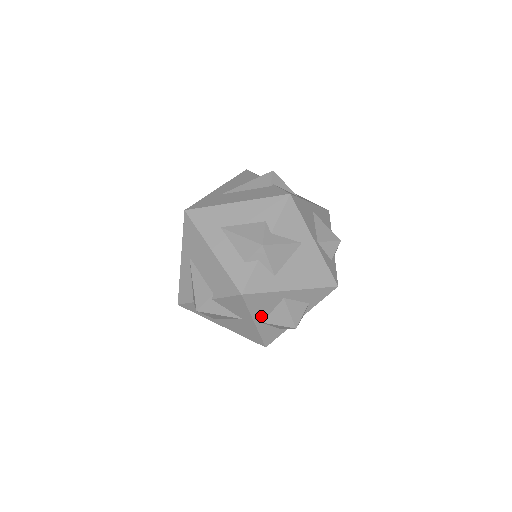
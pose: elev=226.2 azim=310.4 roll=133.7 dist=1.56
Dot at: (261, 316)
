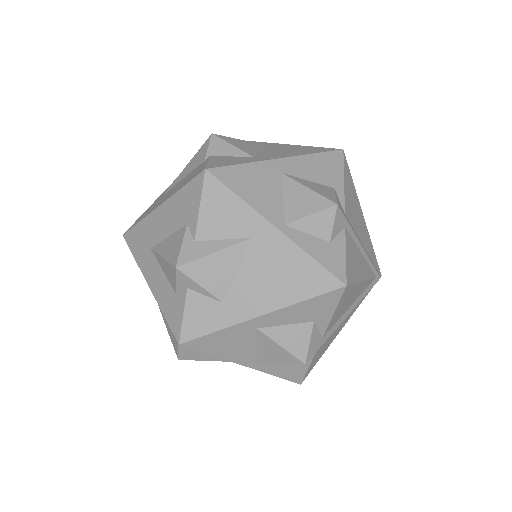
Dot at: (246, 356)
